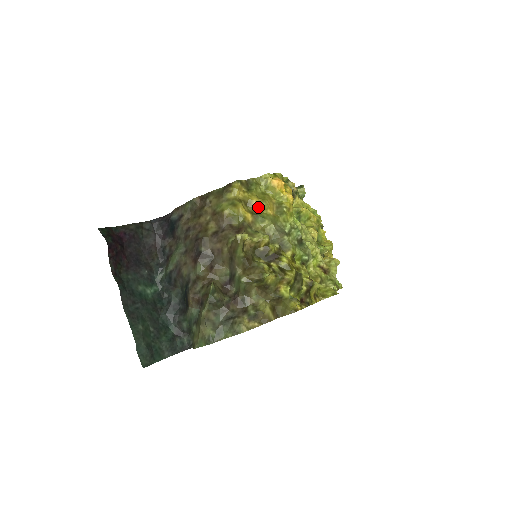
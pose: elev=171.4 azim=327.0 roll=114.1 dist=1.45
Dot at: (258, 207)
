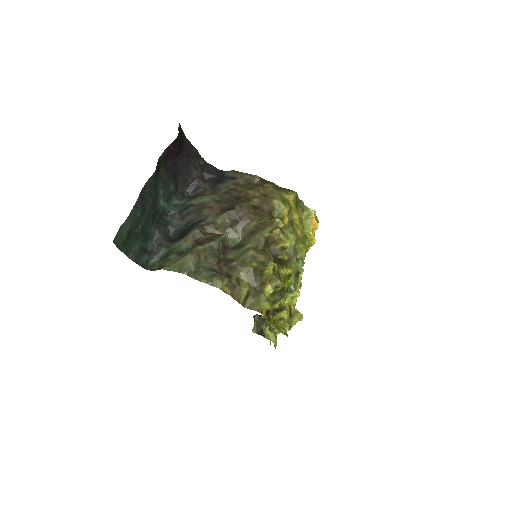
Dot at: (294, 222)
